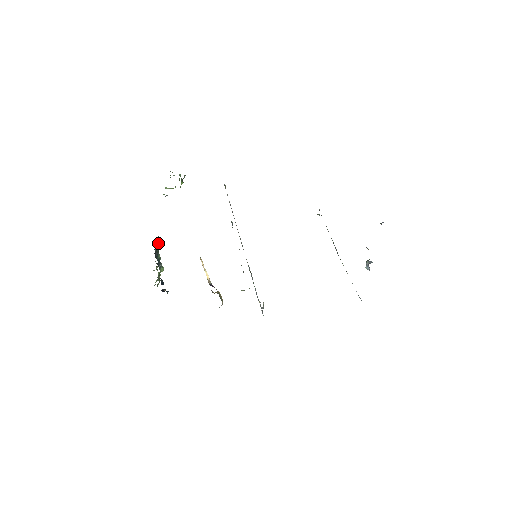
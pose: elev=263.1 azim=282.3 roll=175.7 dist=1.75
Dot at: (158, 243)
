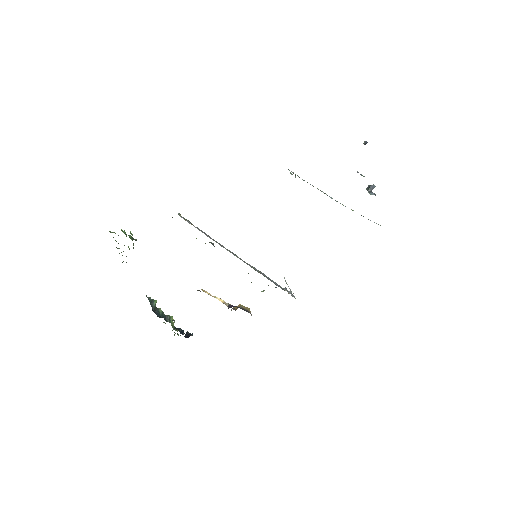
Dot at: (150, 300)
